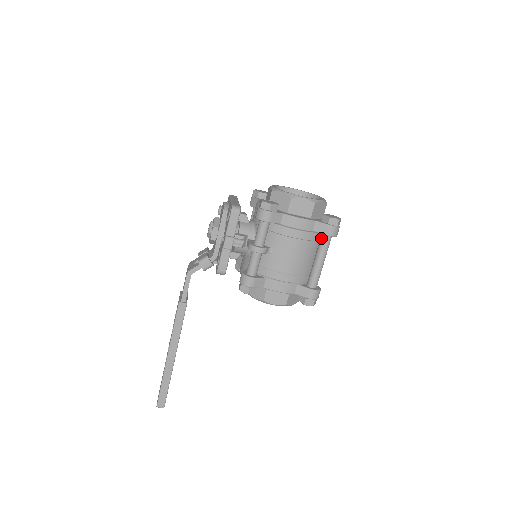
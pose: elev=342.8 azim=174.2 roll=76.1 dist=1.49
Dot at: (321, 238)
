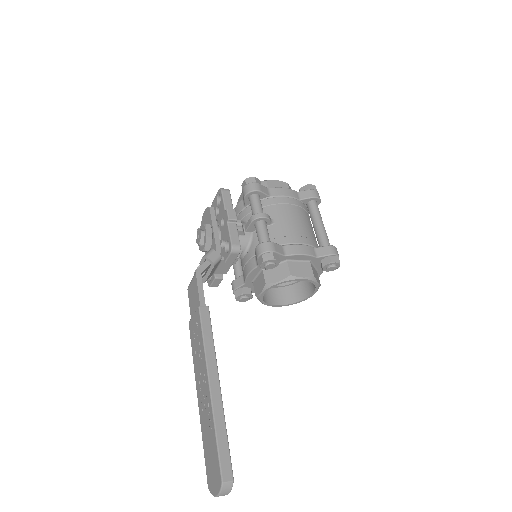
Dot at: (309, 206)
